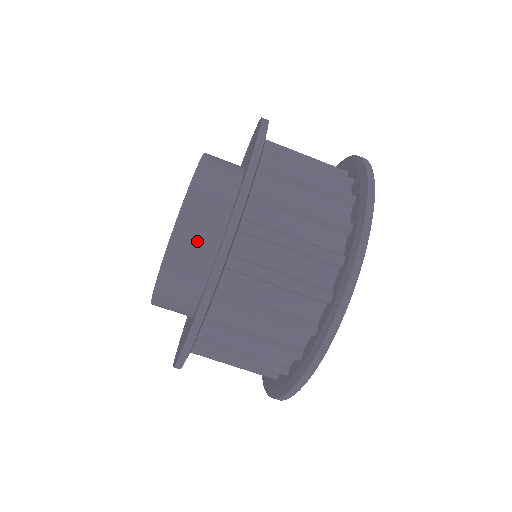
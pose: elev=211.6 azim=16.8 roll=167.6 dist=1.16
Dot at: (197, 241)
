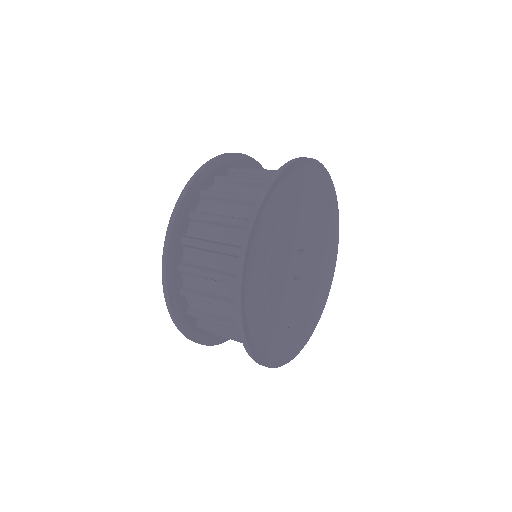
Dot at: occluded
